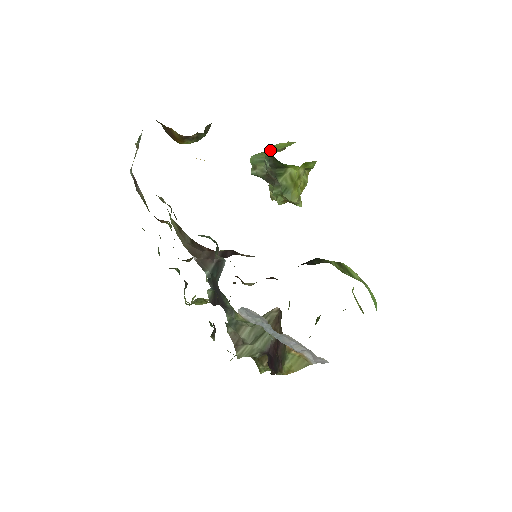
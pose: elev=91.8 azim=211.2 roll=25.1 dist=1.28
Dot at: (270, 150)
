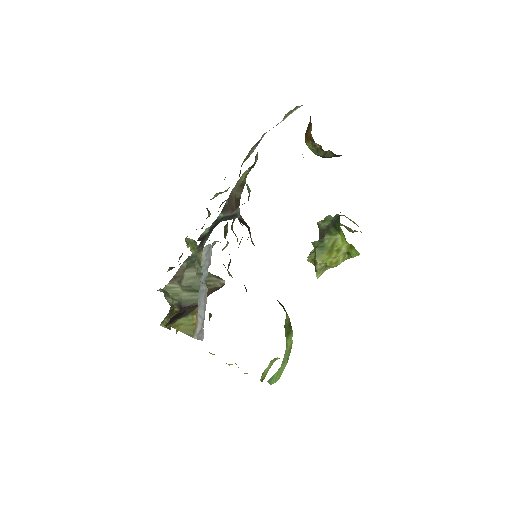
Dot at: (344, 215)
